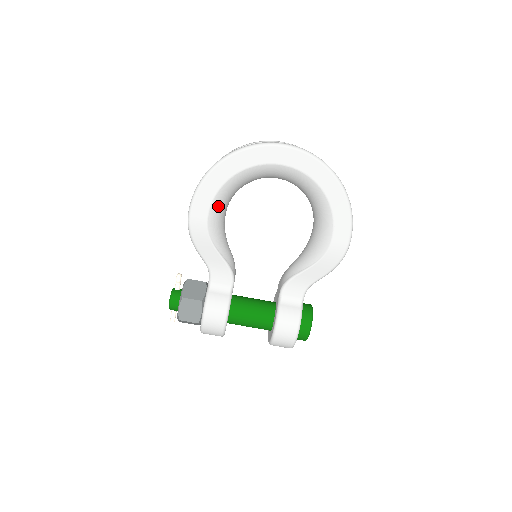
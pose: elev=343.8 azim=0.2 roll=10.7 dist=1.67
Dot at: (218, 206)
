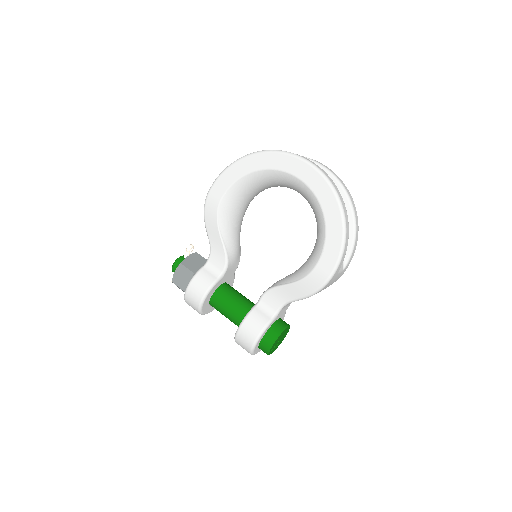
Dot at: (234, 195)
